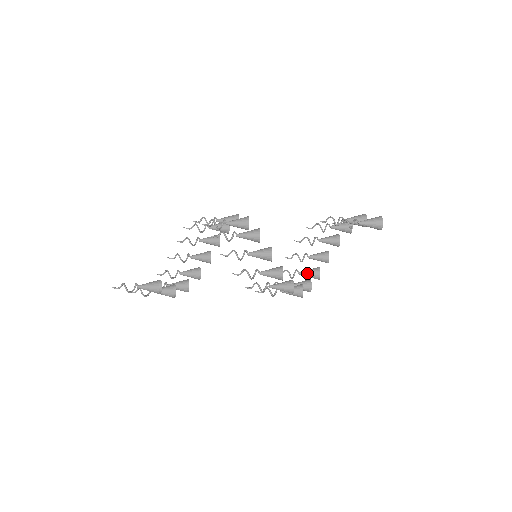
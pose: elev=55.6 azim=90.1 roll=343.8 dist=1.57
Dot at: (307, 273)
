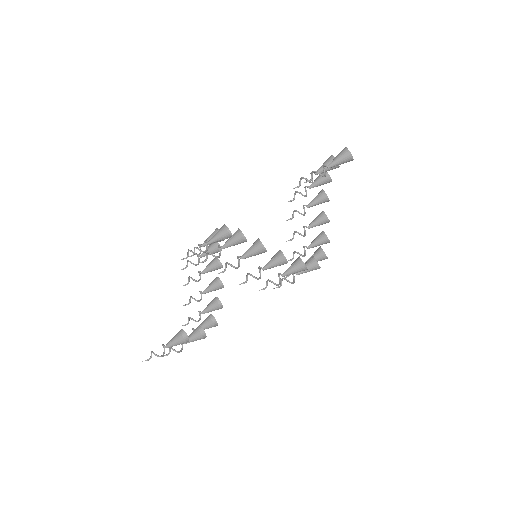
Dot at: (315, 243)
